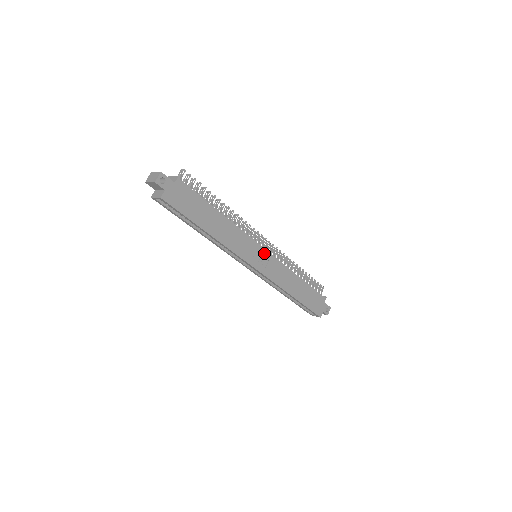
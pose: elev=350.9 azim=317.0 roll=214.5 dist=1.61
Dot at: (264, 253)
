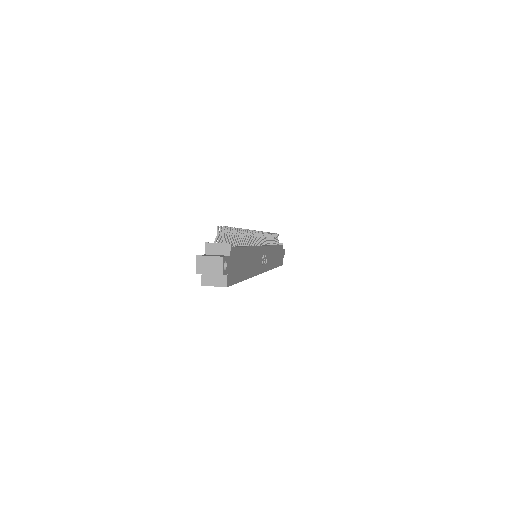
Dot at: (265, 250)
